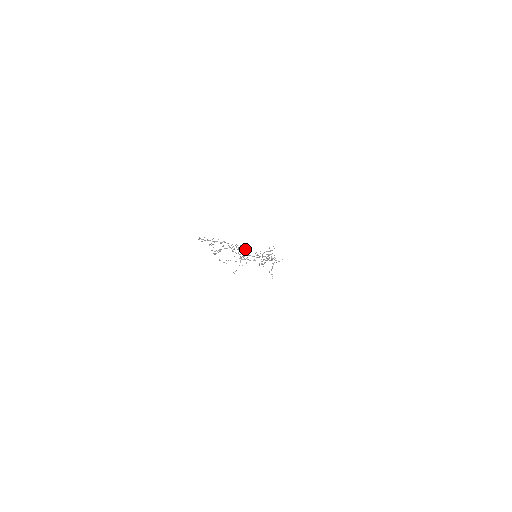
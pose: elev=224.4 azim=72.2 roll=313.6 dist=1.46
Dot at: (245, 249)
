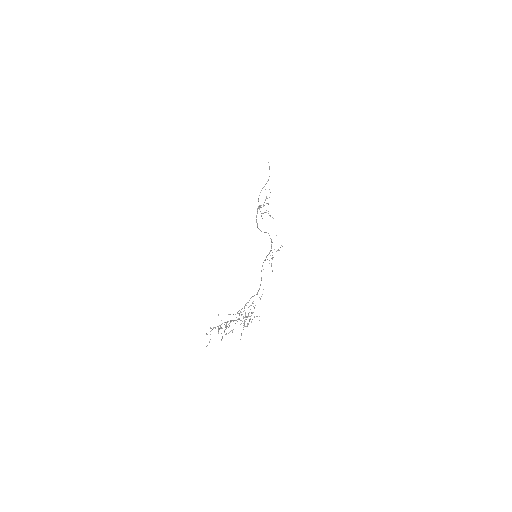
Dot at: occluded
